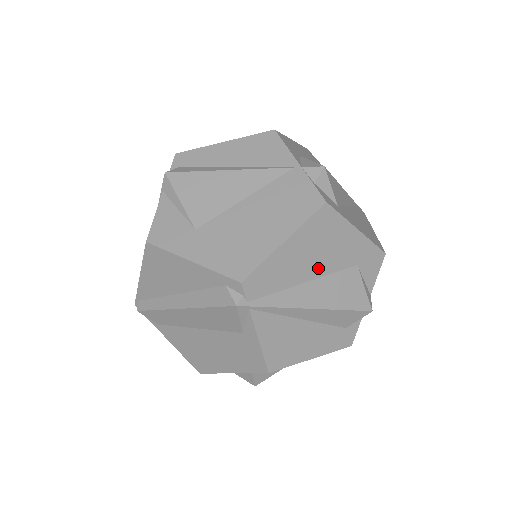
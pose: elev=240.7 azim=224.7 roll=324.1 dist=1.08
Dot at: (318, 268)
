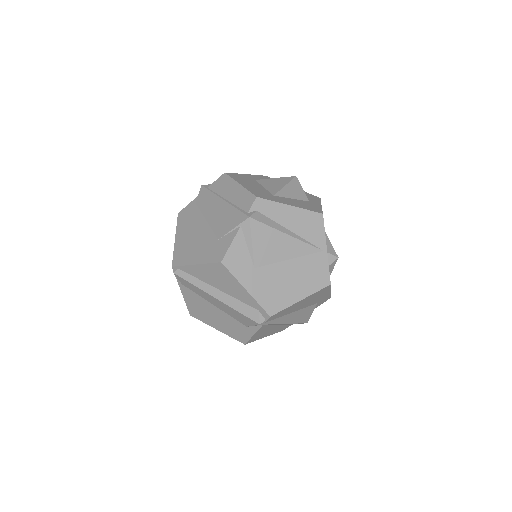
Dot at: (302, 307)
